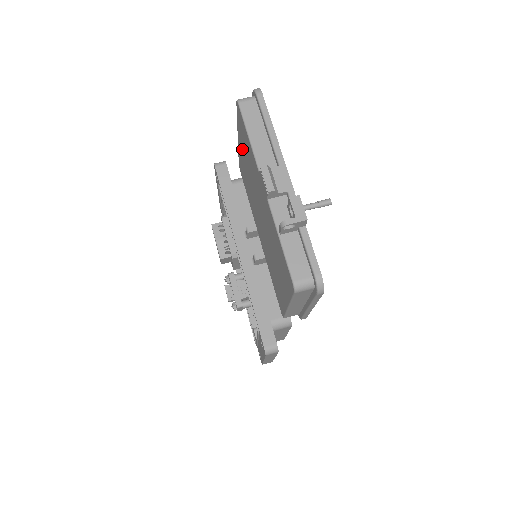
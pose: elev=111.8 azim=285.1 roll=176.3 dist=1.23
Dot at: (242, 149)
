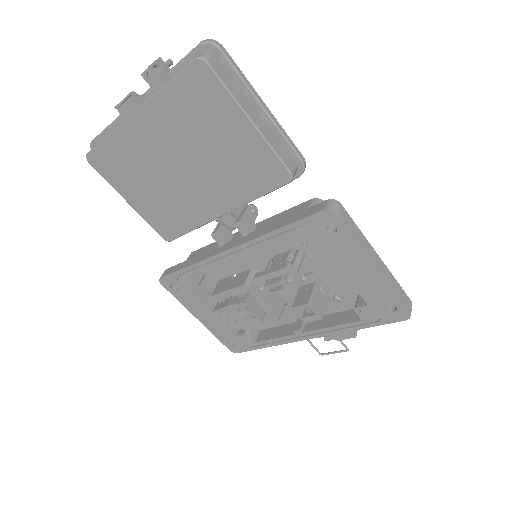
Dot at: (133, 191)
